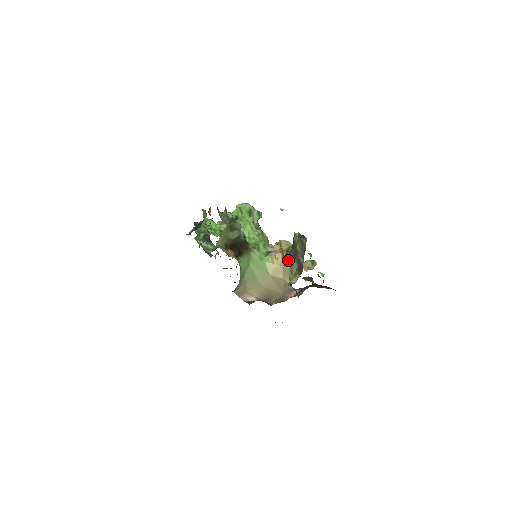
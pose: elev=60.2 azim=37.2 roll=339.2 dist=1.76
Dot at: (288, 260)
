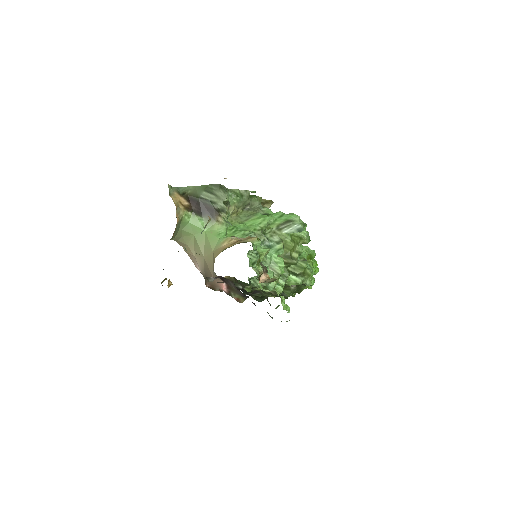
Dot at: (231, 246)
